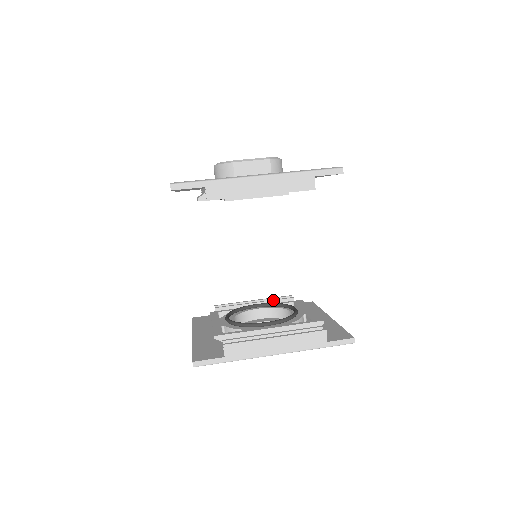
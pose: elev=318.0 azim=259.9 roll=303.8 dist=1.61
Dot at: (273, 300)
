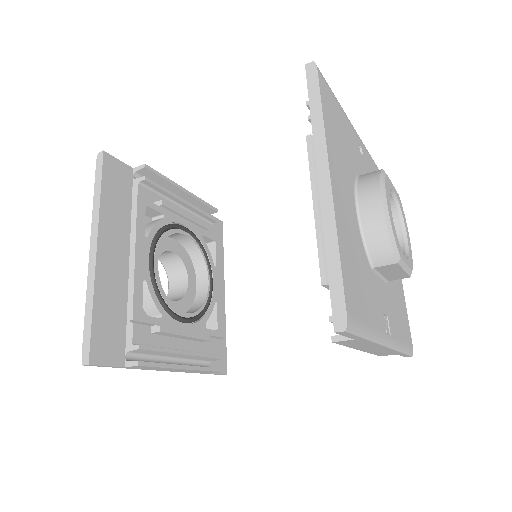
Dot at: occluded
